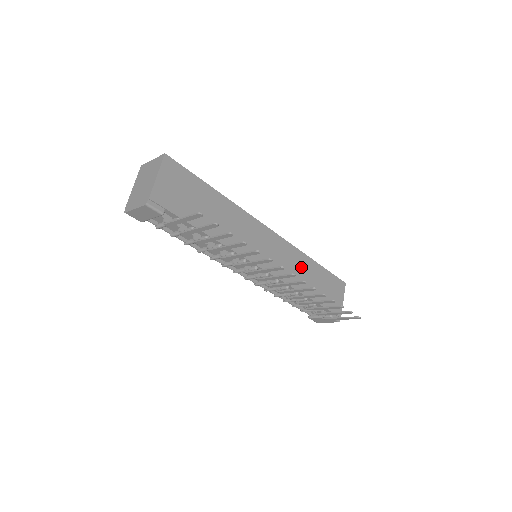
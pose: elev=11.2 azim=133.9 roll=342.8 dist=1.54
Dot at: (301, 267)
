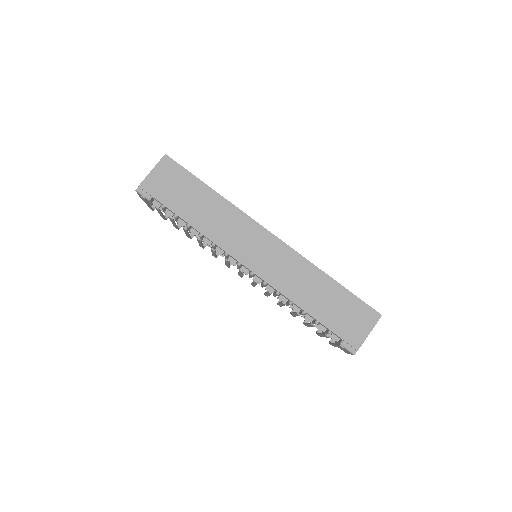
Dot at: (304, 278)
